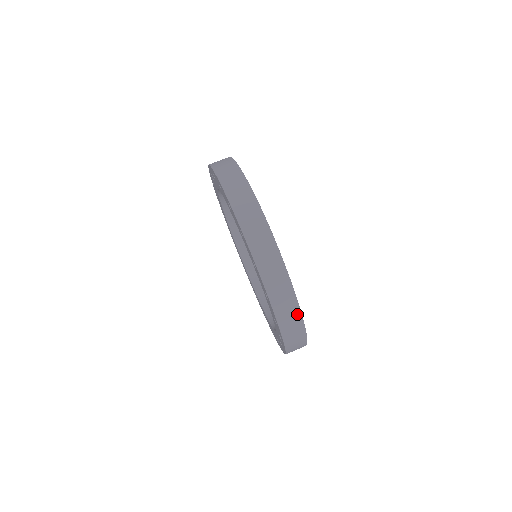
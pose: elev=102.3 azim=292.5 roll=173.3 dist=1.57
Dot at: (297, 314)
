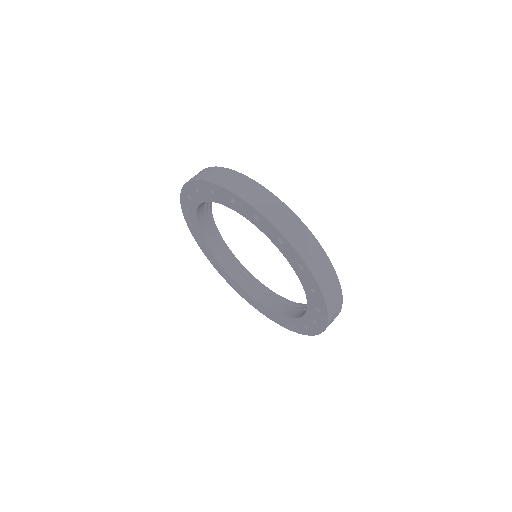
Dot at: (338, 314)
